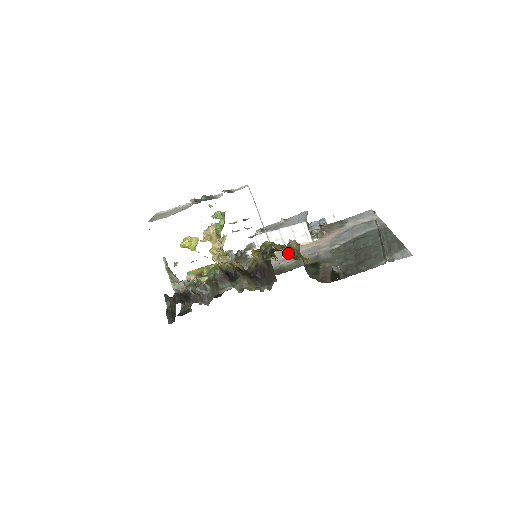
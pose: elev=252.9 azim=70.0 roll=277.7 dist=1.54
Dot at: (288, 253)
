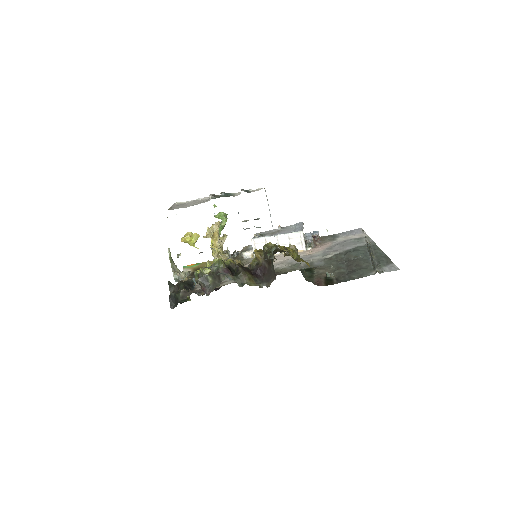
Dot at: (291, 254)
